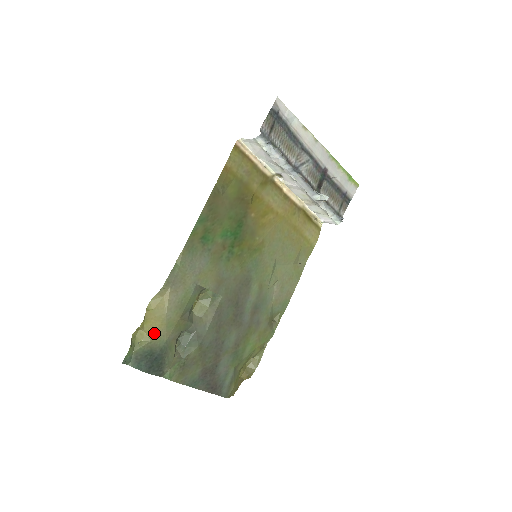
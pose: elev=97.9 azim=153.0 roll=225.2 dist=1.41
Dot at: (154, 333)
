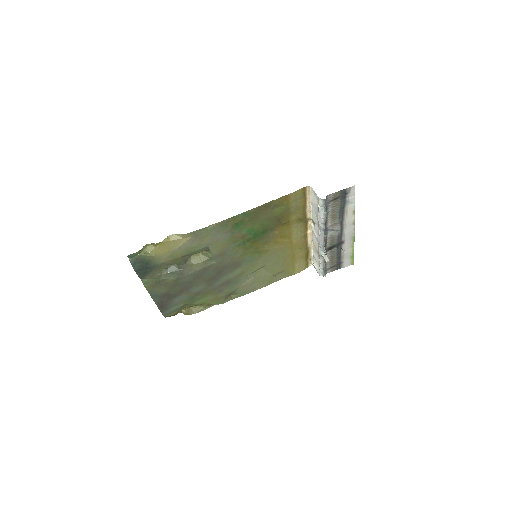
Dot at: (159, 254)
